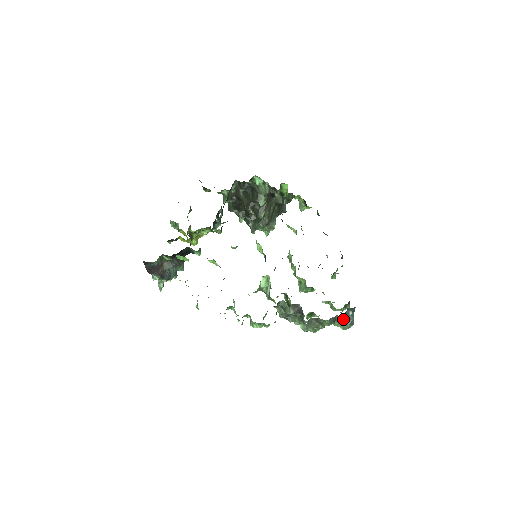
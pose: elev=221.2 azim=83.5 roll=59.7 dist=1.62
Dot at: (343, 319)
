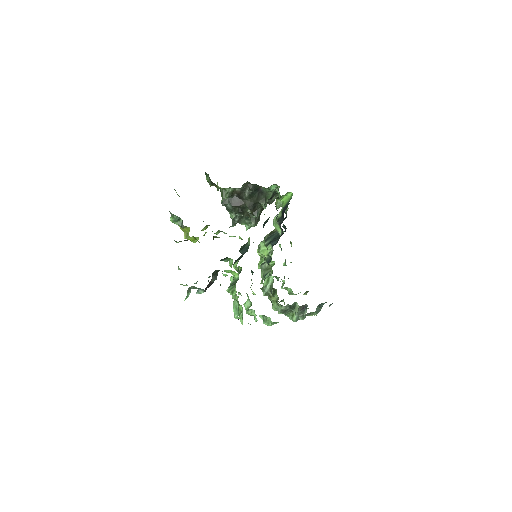
Dot at: occluded
